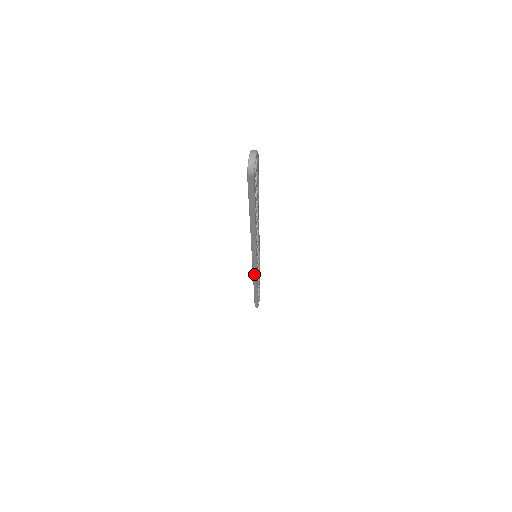
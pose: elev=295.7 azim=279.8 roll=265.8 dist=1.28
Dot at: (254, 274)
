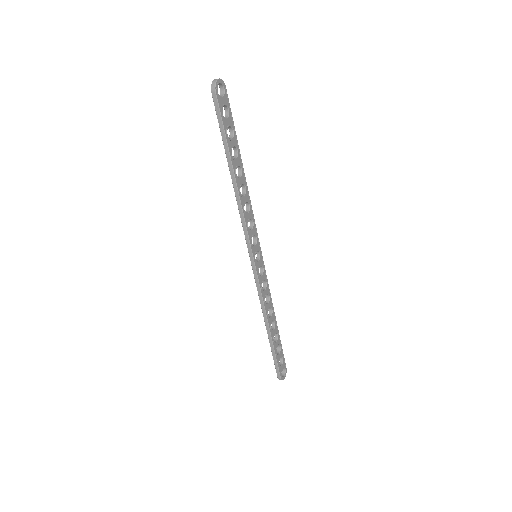
Dot at: (257, 285)
